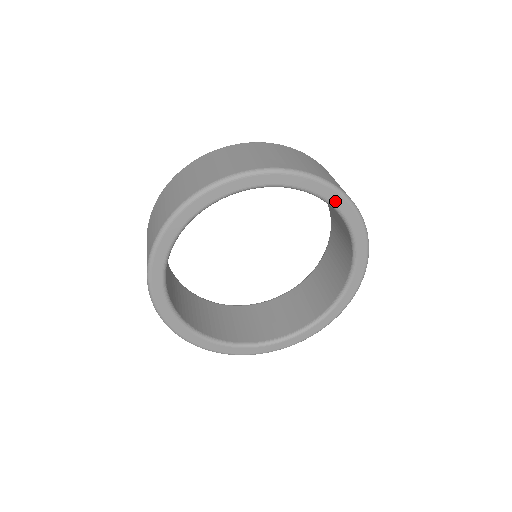
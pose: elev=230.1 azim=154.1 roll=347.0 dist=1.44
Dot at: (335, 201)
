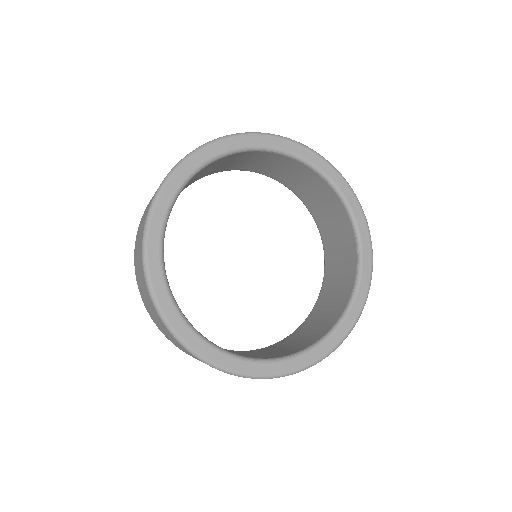
Dot at: (364, 278)
